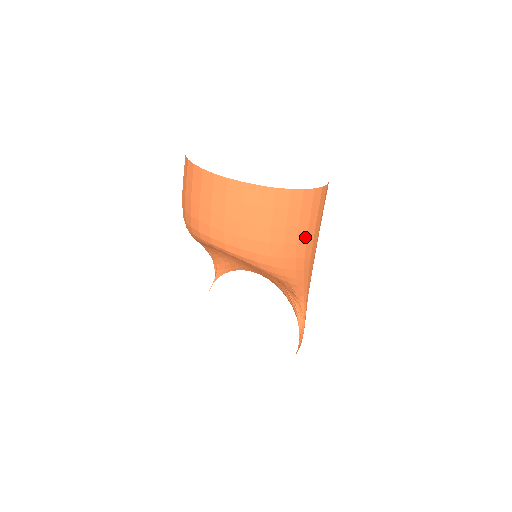
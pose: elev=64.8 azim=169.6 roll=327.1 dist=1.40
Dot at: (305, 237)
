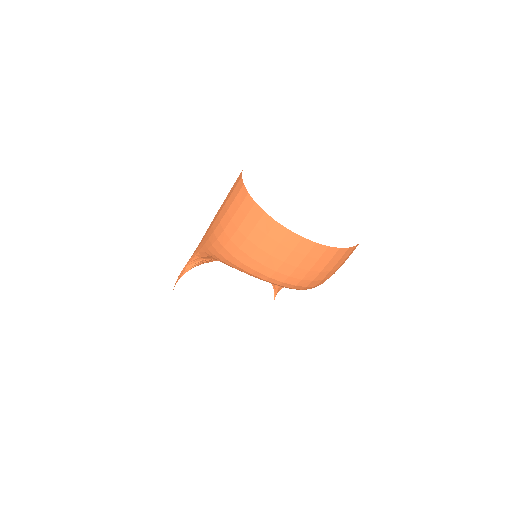
Dot at: occluded
